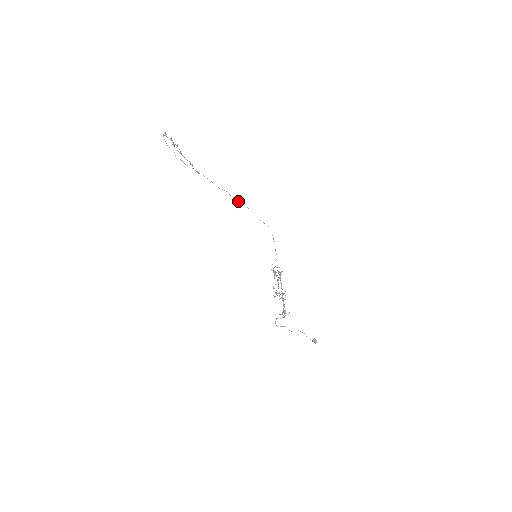
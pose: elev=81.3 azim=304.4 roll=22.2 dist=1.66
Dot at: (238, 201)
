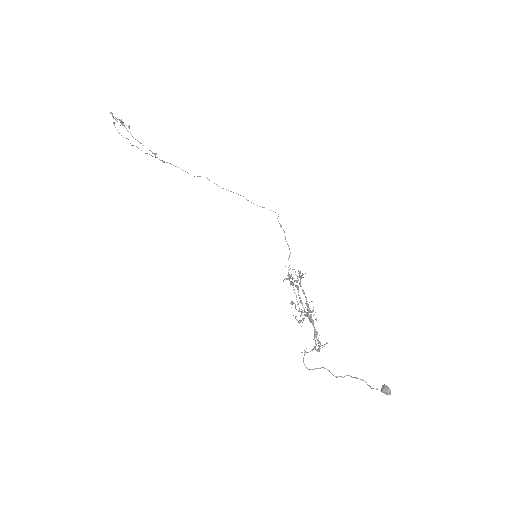
Dot at: (223, 188)
